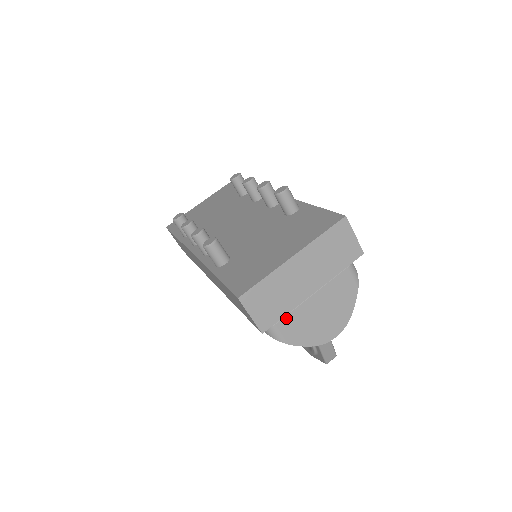
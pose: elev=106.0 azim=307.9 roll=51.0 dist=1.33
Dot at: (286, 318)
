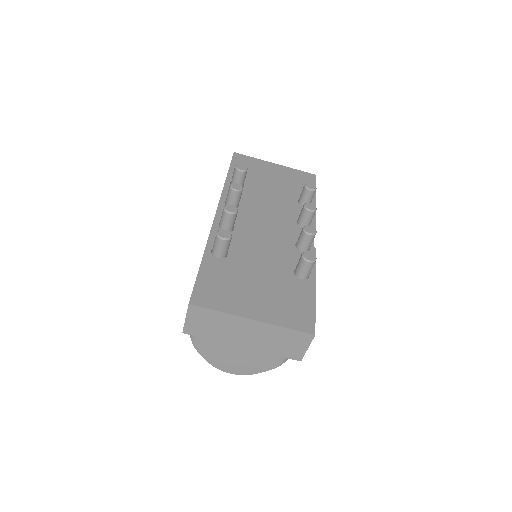
Dot at: occluded
